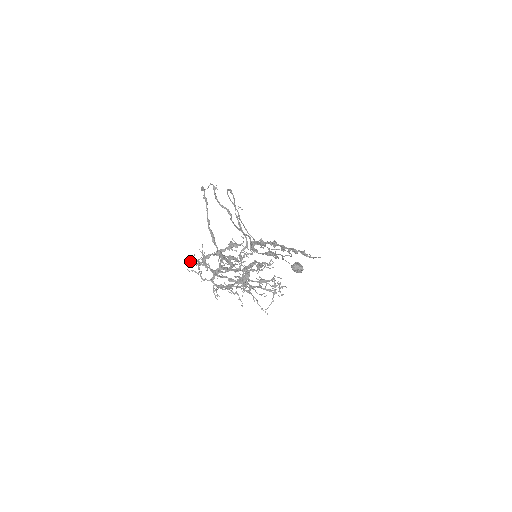
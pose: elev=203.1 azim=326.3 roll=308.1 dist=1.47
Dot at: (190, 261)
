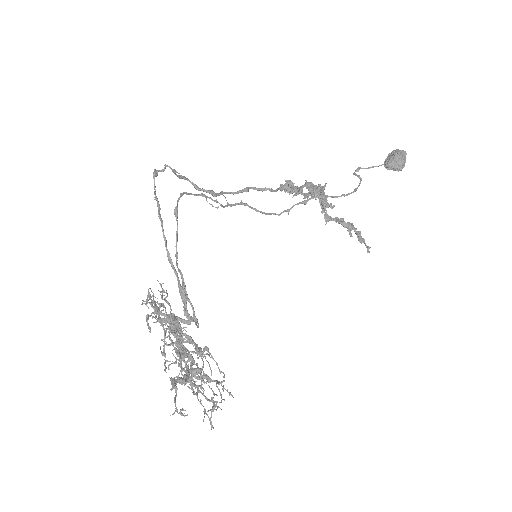
Dot at: occluded
